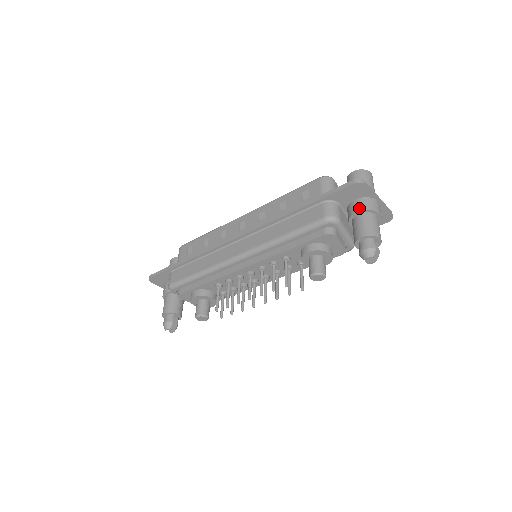
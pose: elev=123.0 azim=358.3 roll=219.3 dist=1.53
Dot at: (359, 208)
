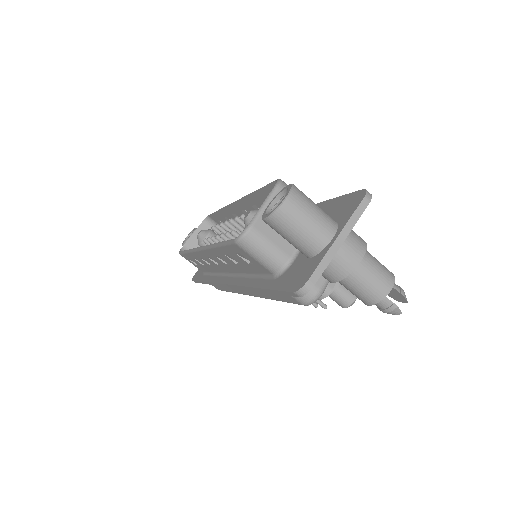
Dot at: (330, 280)
